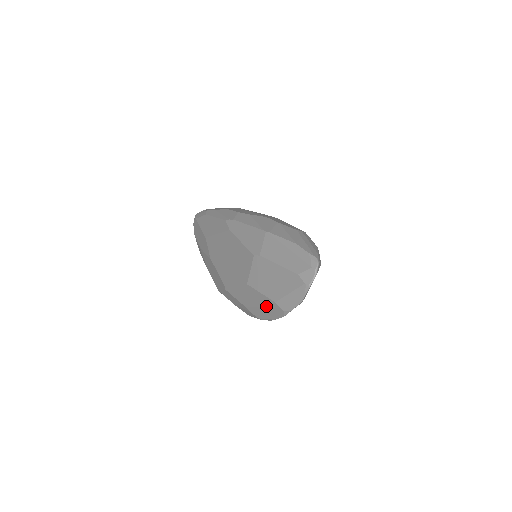
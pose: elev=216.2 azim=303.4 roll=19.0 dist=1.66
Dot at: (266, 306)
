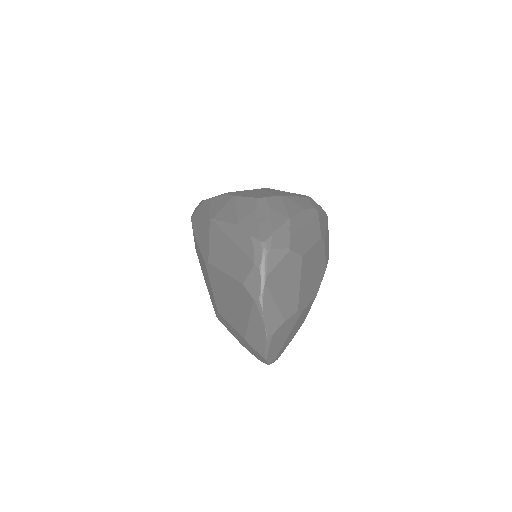
Dot at: (246, 345)
